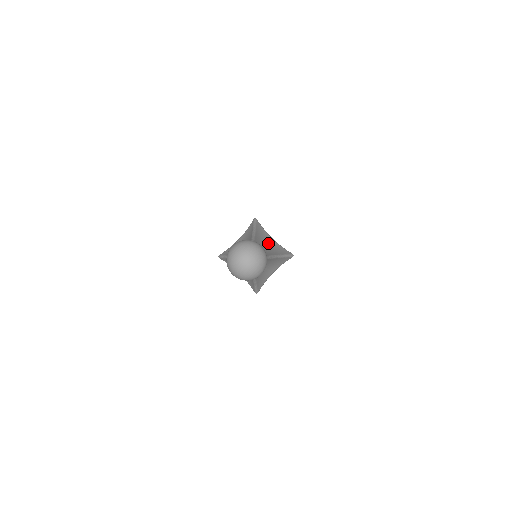
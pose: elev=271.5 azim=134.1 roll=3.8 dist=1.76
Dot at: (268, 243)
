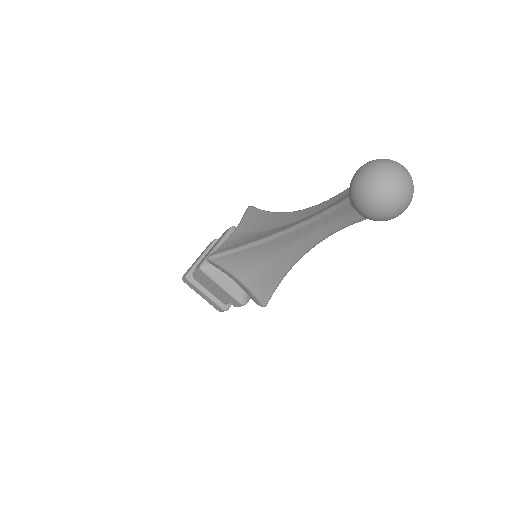
Dot at: occluded
